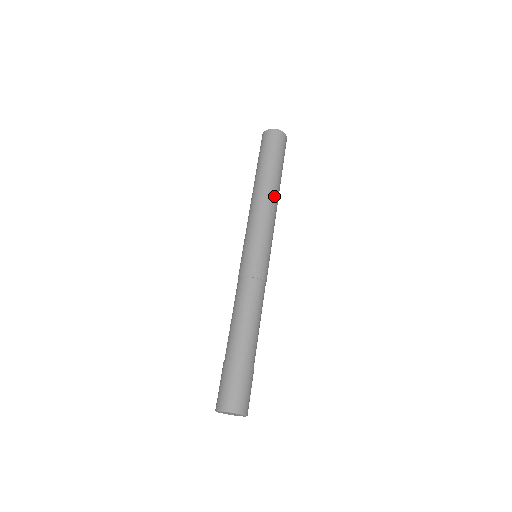
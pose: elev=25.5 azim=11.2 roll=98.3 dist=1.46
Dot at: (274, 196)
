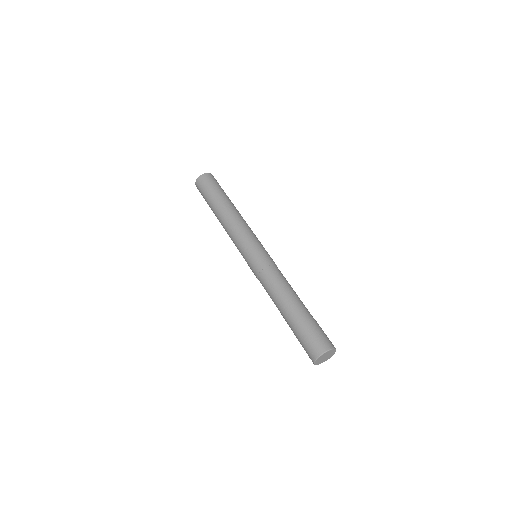
Dot at: occluded
